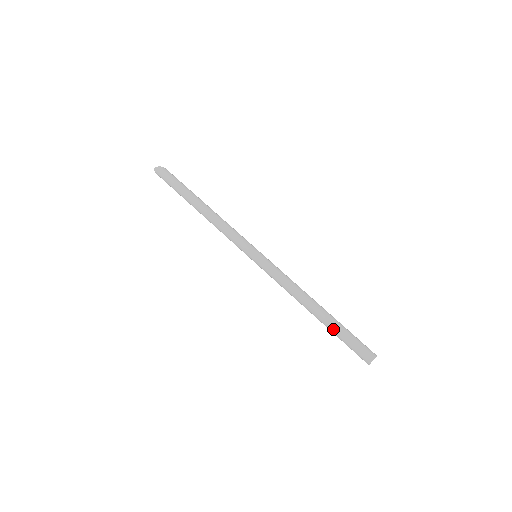
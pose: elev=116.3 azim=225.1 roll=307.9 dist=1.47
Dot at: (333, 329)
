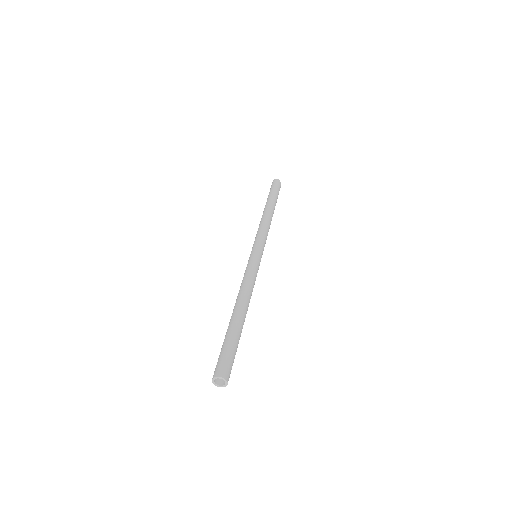
Dot at: (232, 330)
